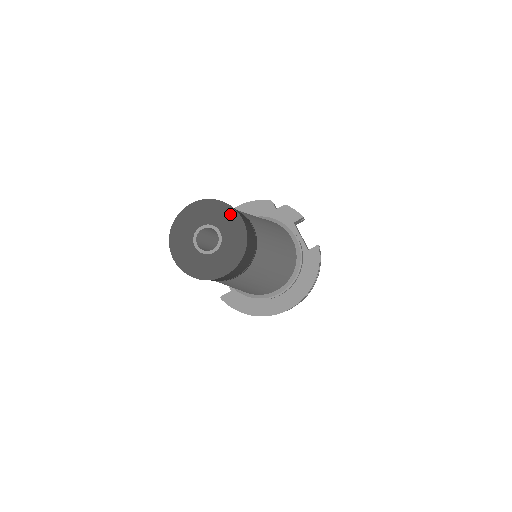
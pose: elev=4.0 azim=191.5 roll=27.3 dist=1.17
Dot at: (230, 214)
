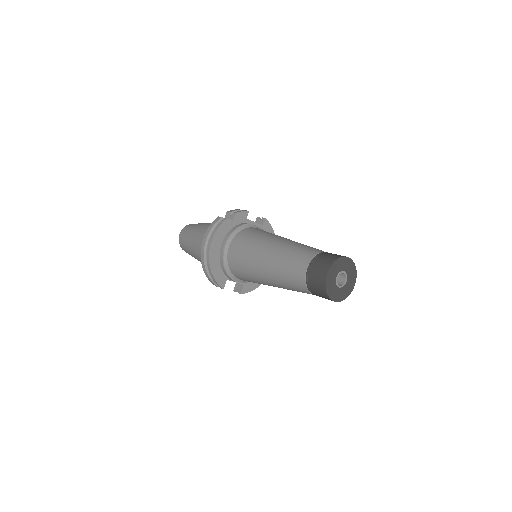
Dot at: (343, 260)
